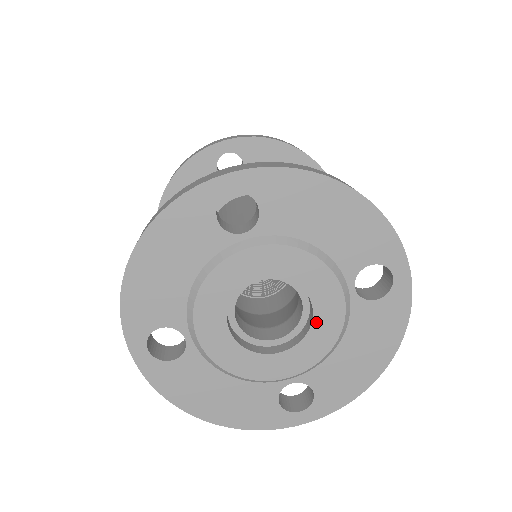
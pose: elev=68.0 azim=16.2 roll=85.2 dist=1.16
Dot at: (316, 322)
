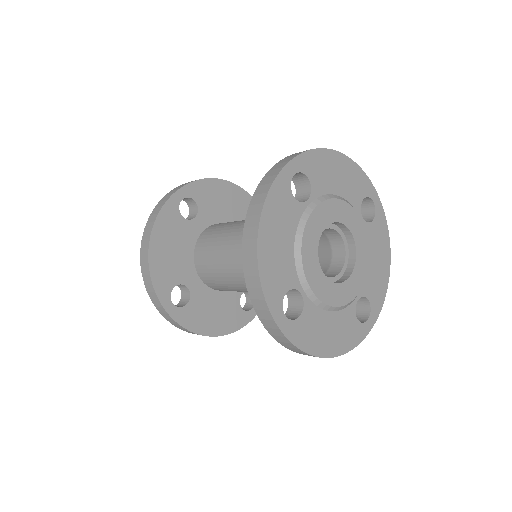
Dot at: (357, 246)
